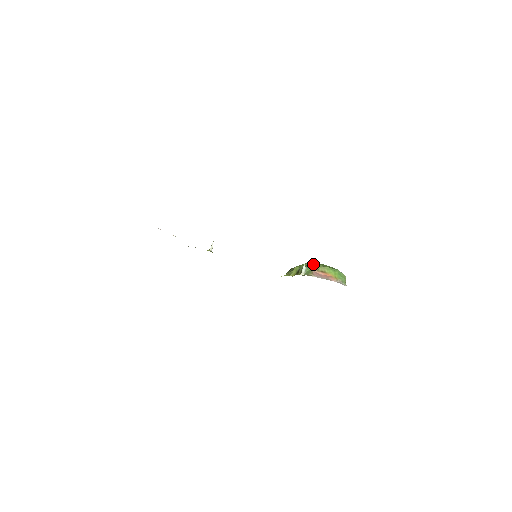
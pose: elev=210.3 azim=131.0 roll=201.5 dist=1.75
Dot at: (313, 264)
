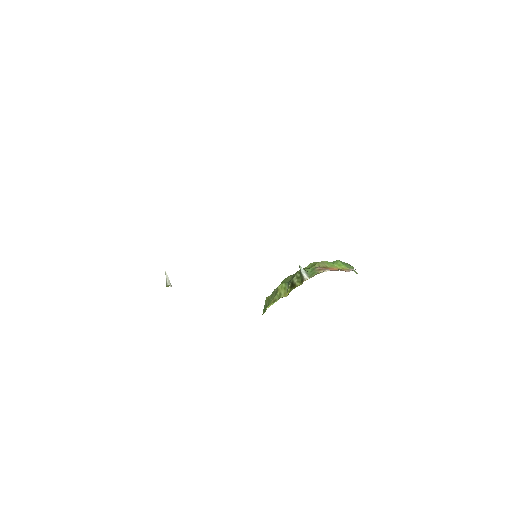
Dot at: (303, 268)
